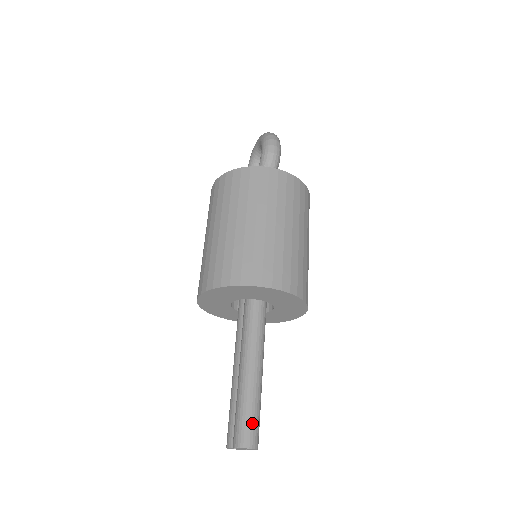
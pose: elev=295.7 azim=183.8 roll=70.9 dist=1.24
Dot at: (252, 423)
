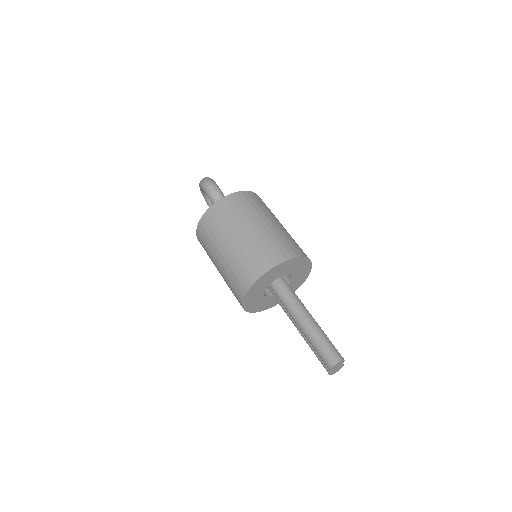
Dot at: (328, 349)
